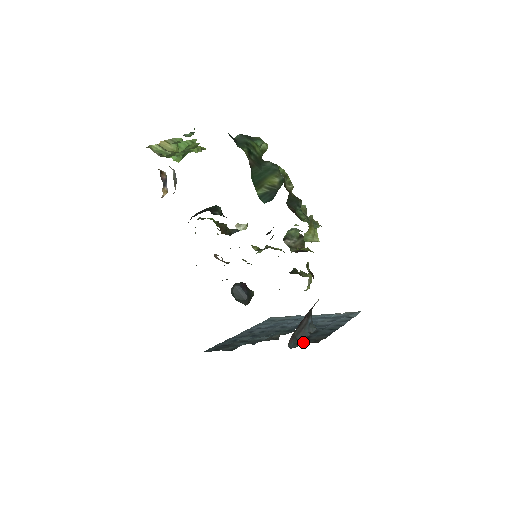
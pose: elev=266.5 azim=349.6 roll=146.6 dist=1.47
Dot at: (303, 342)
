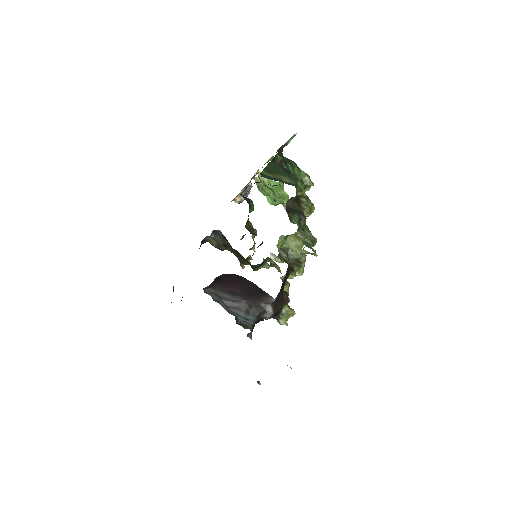
Dot at: occluded
